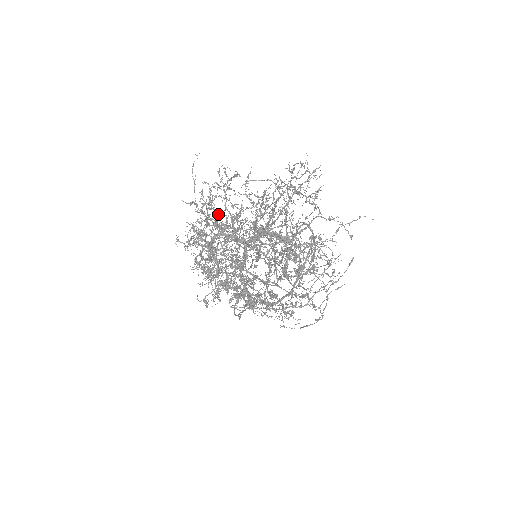
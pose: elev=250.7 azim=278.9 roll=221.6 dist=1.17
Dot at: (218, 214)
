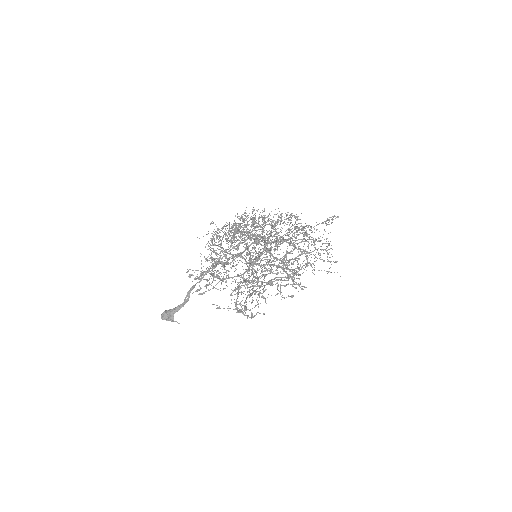
Dot at: occluded
